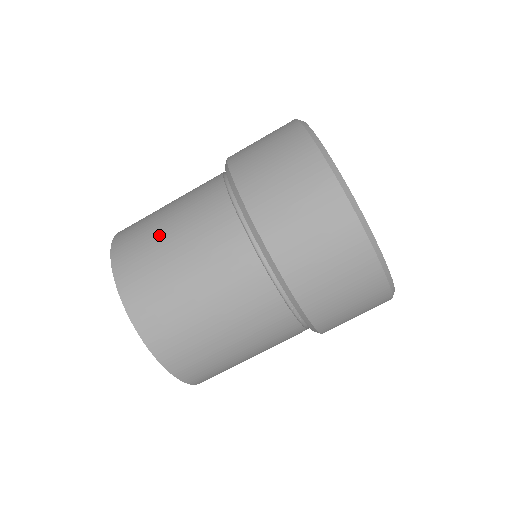
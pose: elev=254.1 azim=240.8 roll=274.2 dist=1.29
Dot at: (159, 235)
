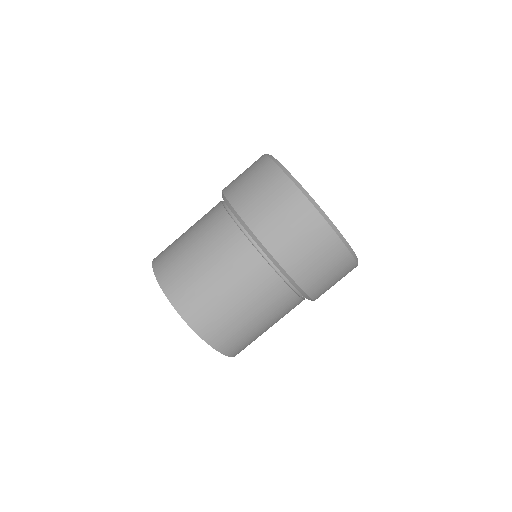
Dot at: (223, 301)
